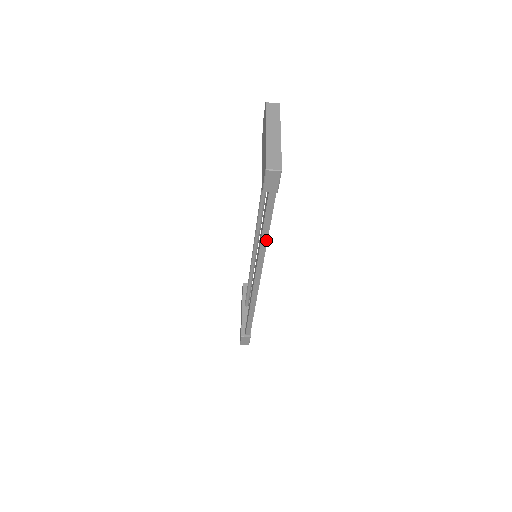
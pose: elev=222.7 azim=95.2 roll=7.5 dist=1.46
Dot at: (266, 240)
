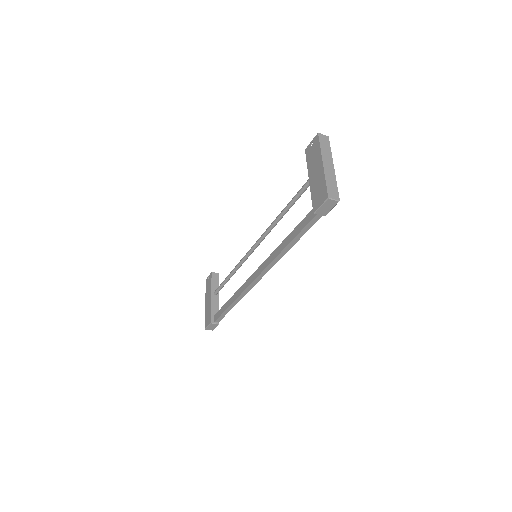
Dot at: (288, 249)
